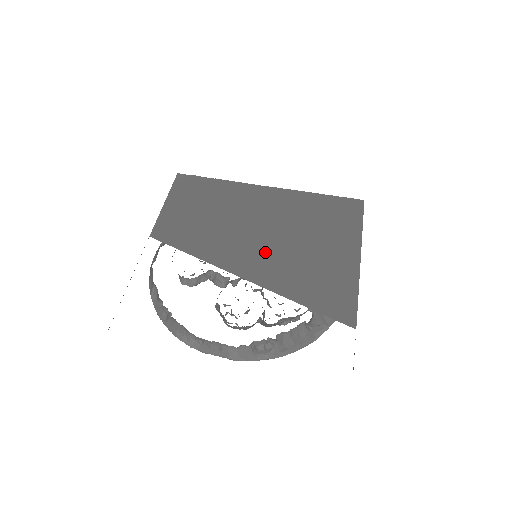
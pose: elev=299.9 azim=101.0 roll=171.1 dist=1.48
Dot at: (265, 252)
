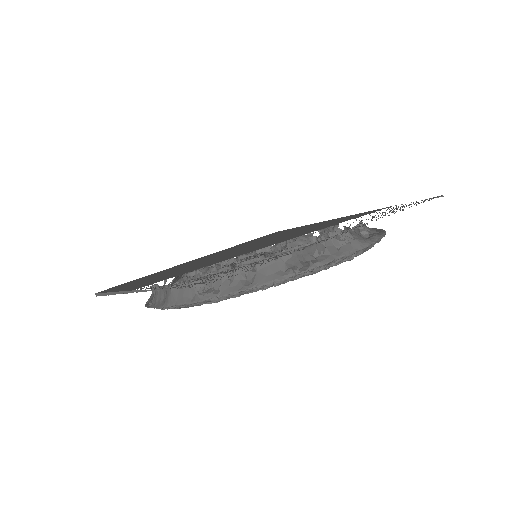
Dot at: occluded
